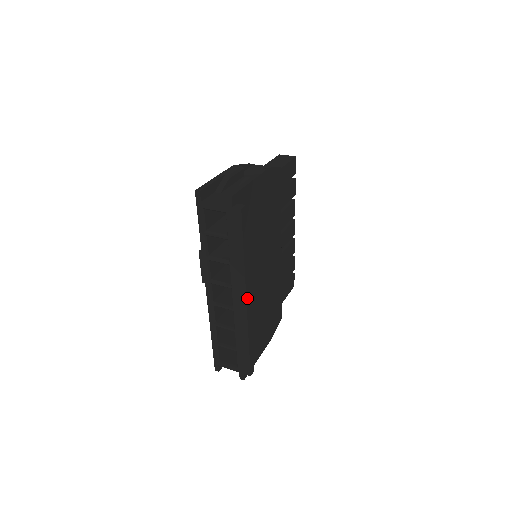
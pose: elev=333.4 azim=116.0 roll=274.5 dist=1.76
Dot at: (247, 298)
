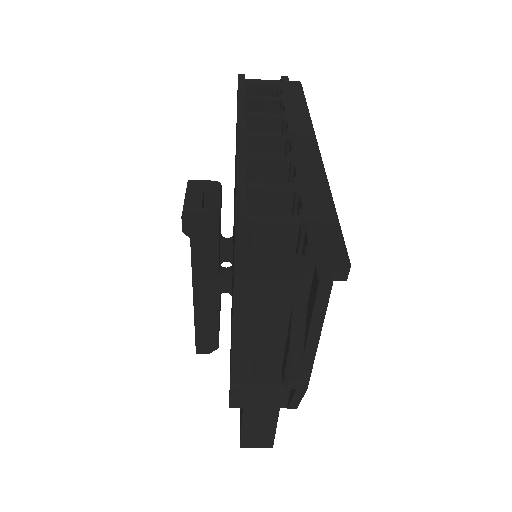
Dot at: occluded
